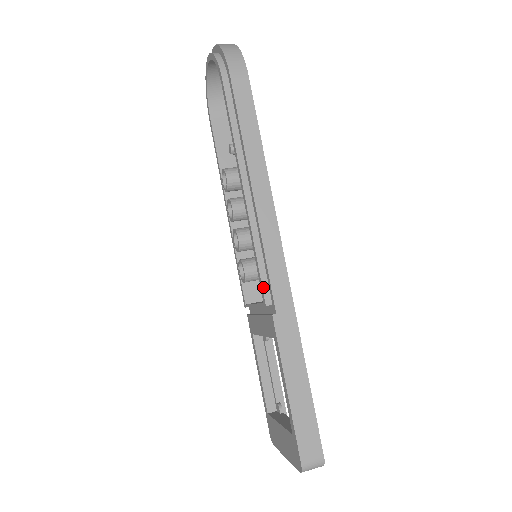
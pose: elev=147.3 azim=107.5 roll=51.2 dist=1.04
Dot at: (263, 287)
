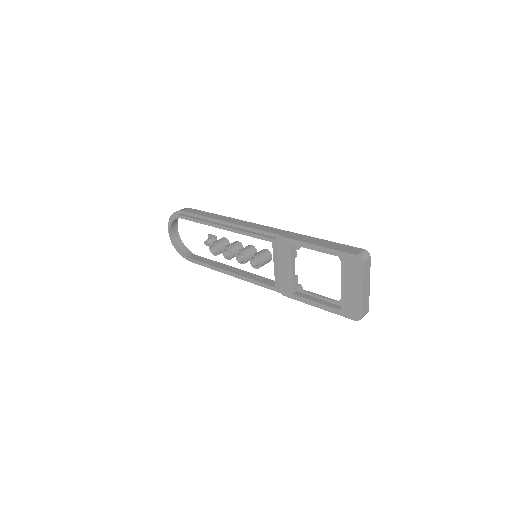
Dot at: (265, 237)
